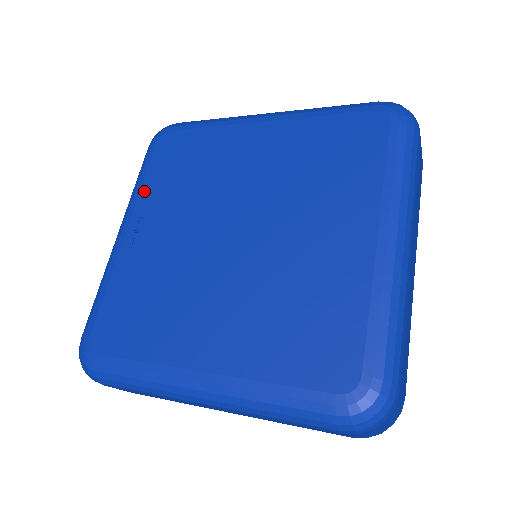
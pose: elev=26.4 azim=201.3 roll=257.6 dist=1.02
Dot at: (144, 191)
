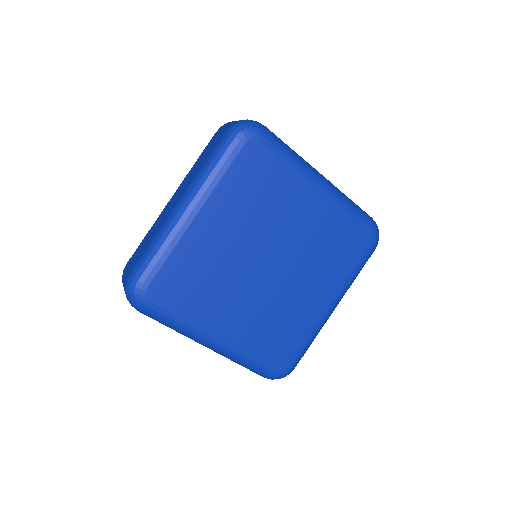
Dot at: (221, 187)
